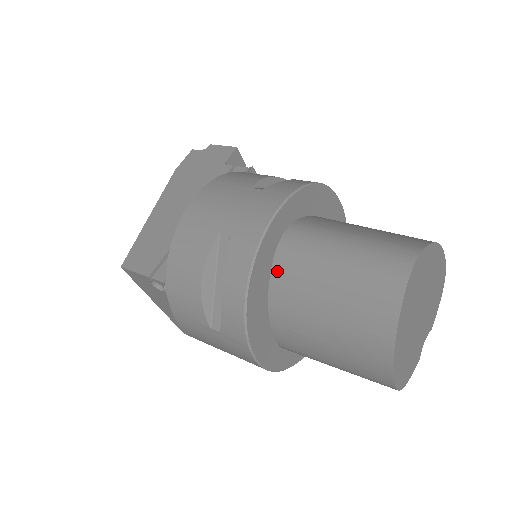
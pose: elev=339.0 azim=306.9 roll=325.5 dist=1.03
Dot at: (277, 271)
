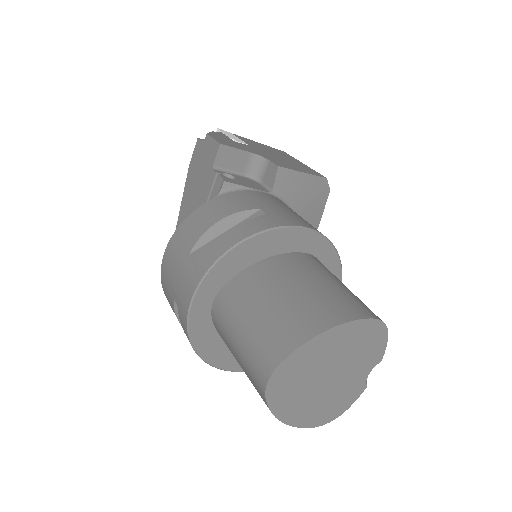
Dot at: (217, 331)
